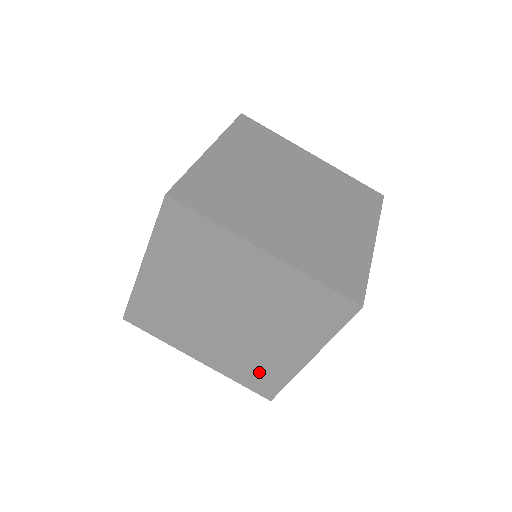
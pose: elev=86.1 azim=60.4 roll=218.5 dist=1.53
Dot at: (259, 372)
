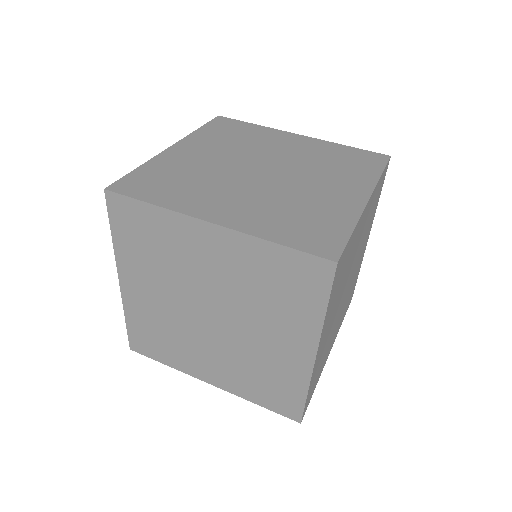
Dot at: (272, 385)
